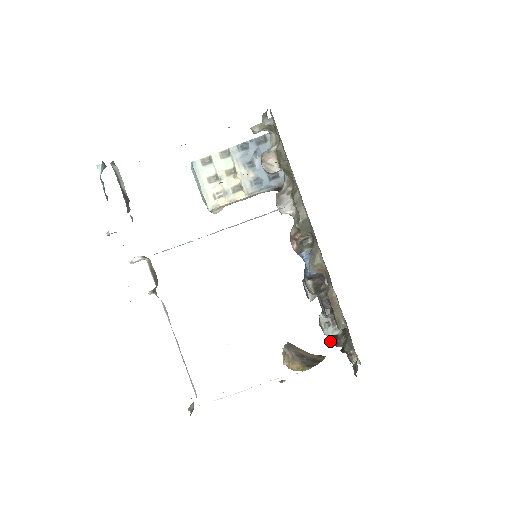
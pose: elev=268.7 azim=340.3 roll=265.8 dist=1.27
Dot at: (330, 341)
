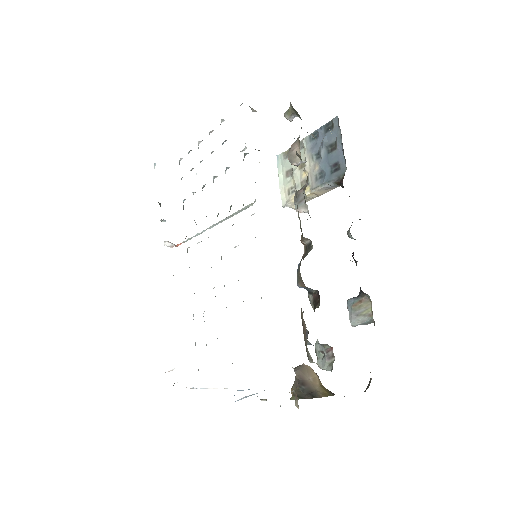
Dot at: occluded
